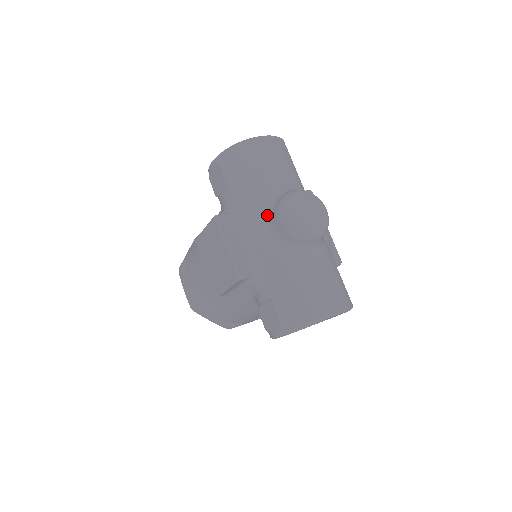
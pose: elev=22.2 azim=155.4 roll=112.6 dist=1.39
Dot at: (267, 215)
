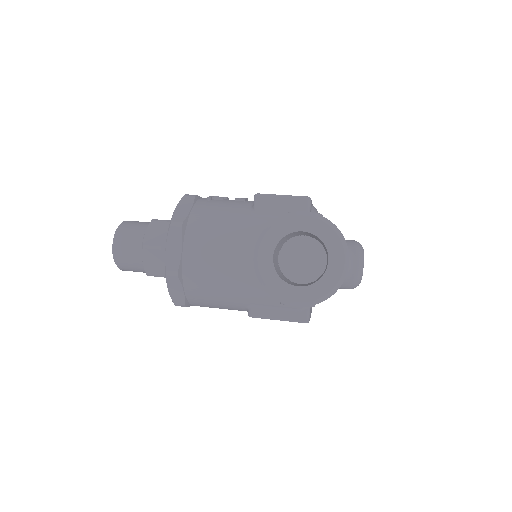
Dot at: occluded
